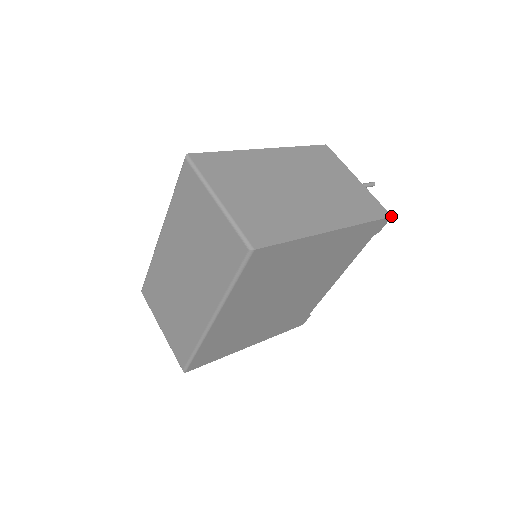
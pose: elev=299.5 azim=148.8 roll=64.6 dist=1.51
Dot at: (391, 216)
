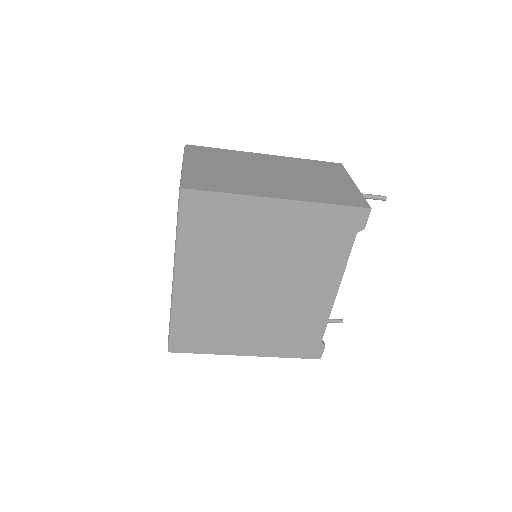
Dot at: (370, 208)
